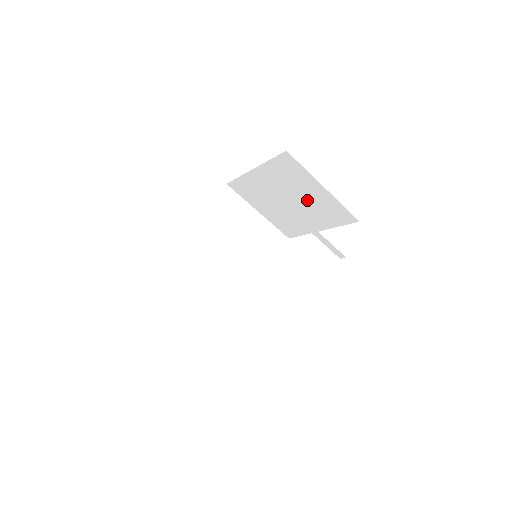
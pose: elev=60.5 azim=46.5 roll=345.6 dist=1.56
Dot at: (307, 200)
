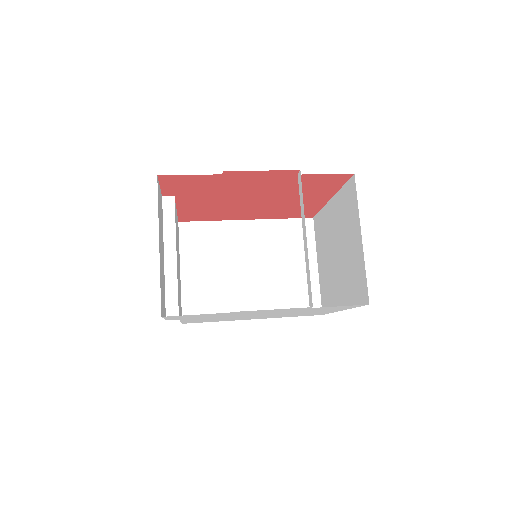
Dot at: (347, 255)
